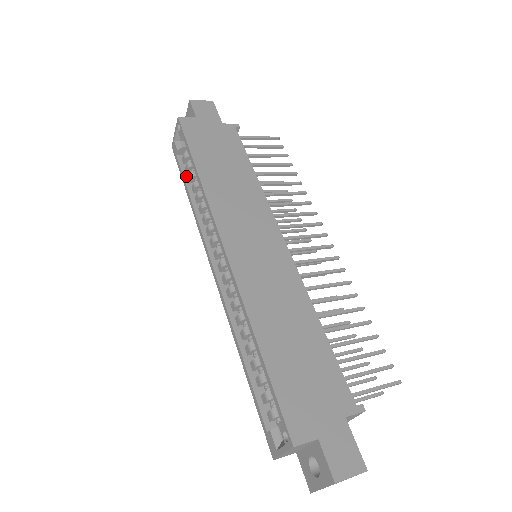
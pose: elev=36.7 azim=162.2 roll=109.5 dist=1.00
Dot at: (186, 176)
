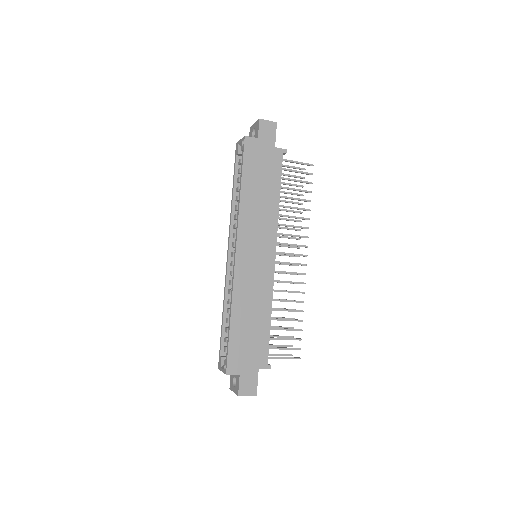
Dot at: (236, 176)
